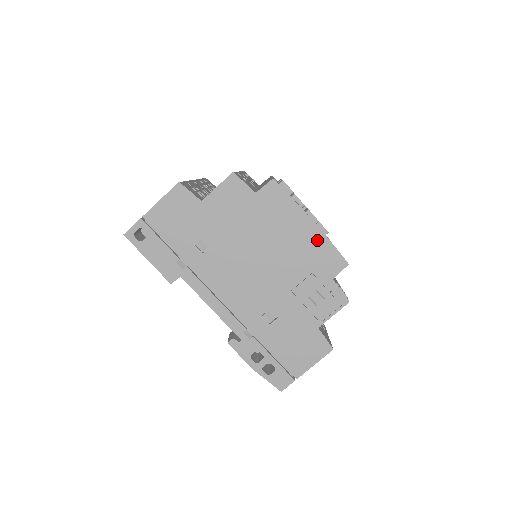
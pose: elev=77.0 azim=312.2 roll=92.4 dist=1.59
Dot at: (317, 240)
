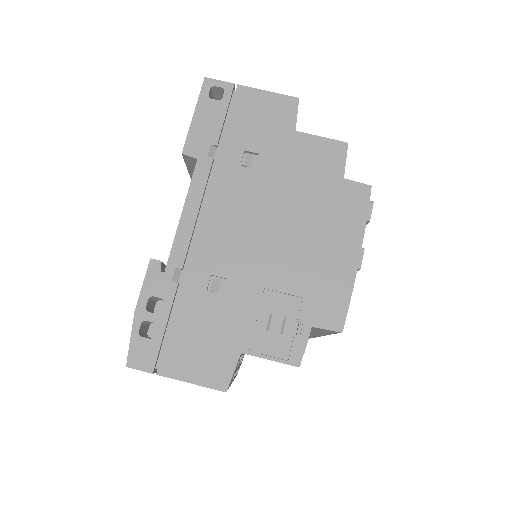
Dot at: (343, 277)
